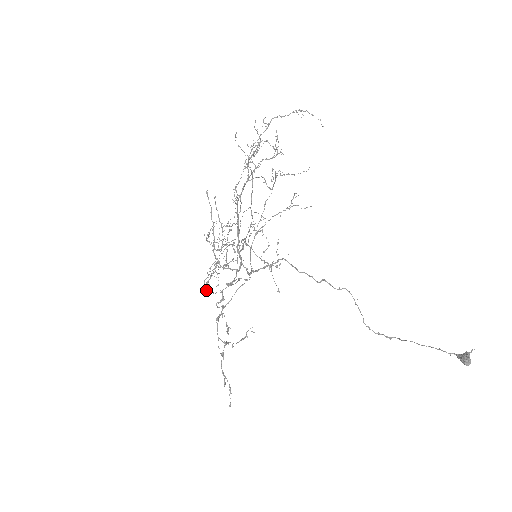
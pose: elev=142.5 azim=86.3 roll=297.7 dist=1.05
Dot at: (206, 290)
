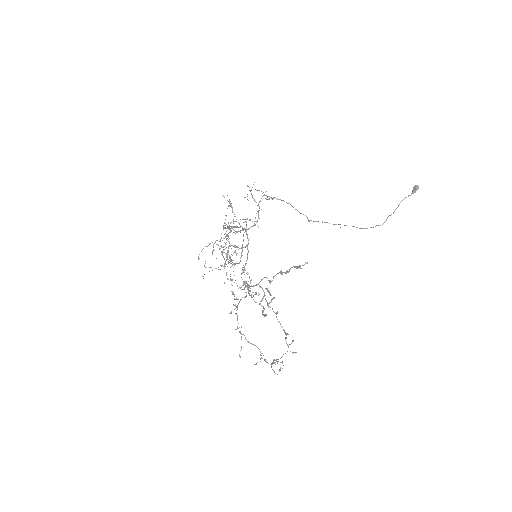
Dot at: occluded
